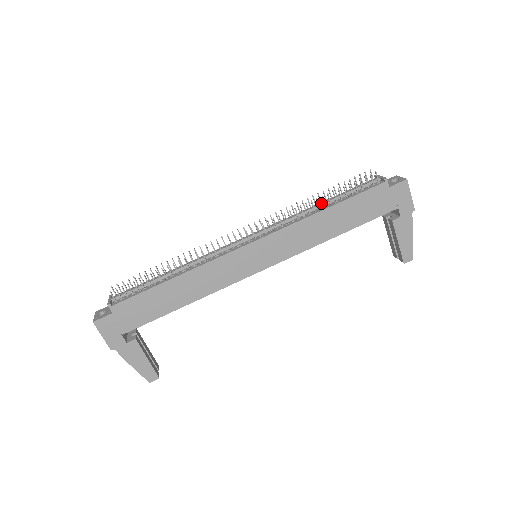
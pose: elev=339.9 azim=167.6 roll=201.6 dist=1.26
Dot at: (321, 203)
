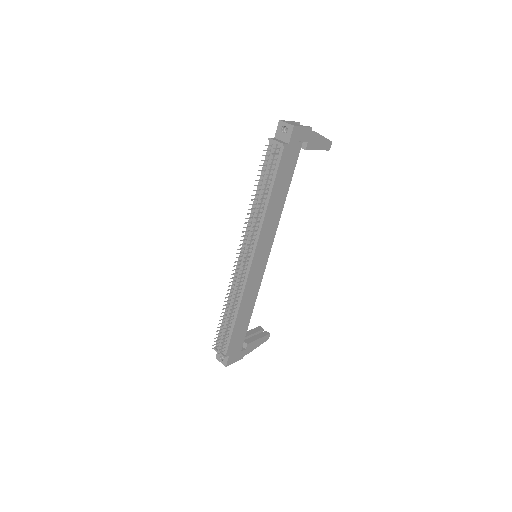
Dot at: (260, 198)
